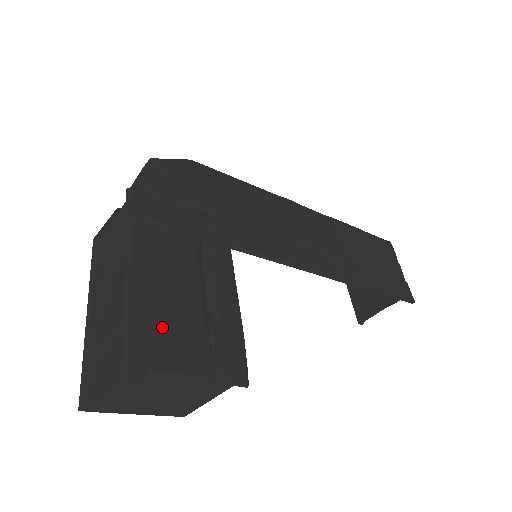
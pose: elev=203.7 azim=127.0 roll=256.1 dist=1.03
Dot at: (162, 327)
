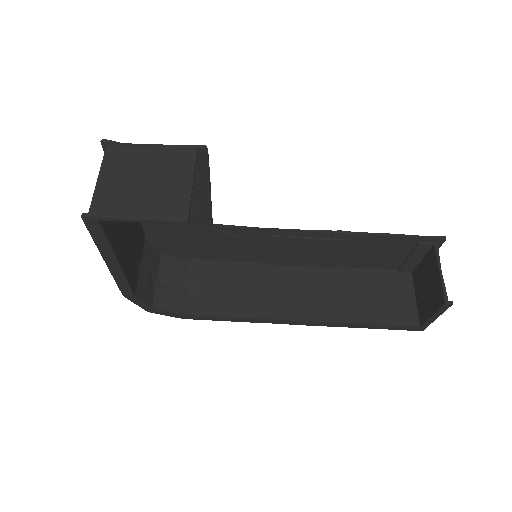
Dot at: occluded
